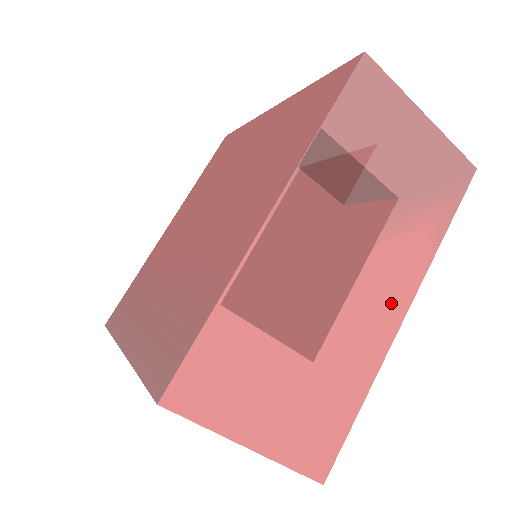
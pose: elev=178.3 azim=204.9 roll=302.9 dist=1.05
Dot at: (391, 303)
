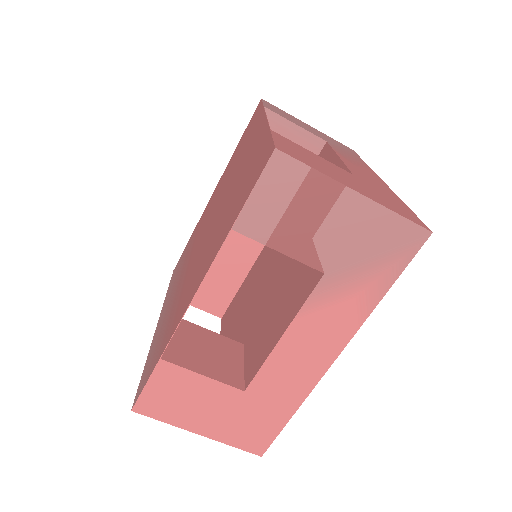
Dot at: (318, 353)
